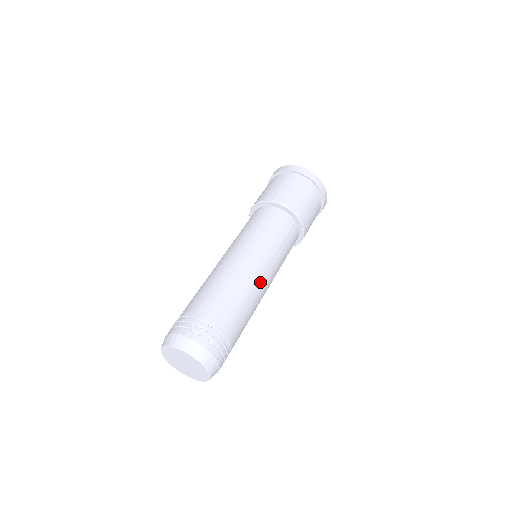
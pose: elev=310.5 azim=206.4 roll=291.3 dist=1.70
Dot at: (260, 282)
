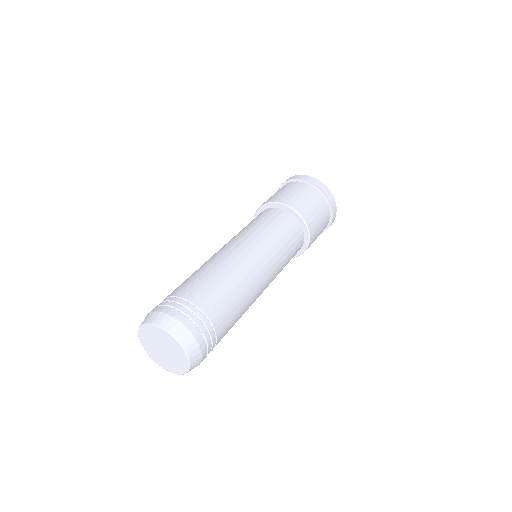
Dot at: (255, 271)
